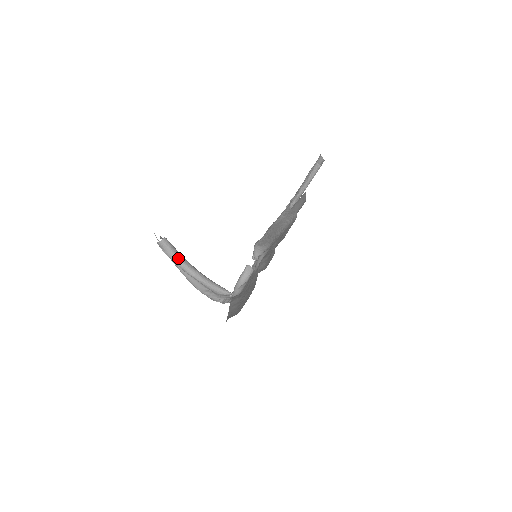
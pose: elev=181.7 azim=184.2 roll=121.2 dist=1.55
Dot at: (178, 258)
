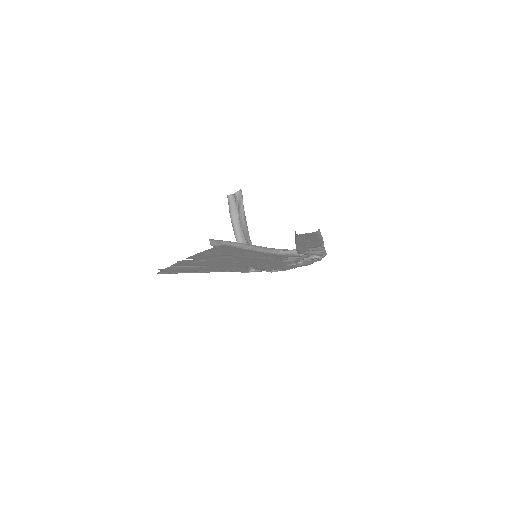
Dot at: (232, 214)
